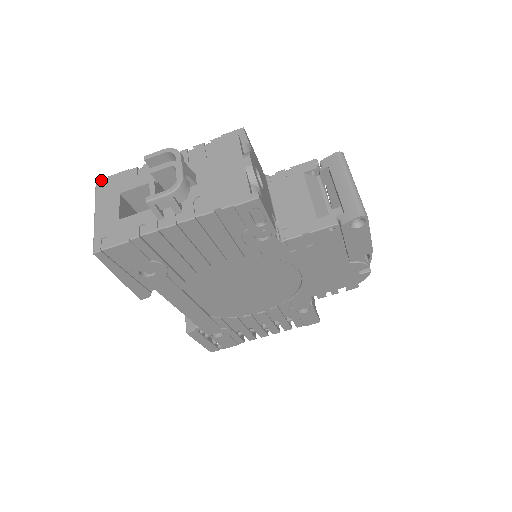
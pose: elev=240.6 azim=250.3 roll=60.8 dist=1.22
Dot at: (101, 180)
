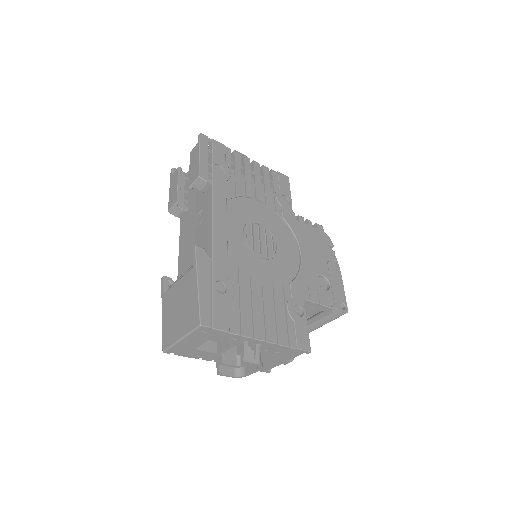
Dot at: (205, 328)
